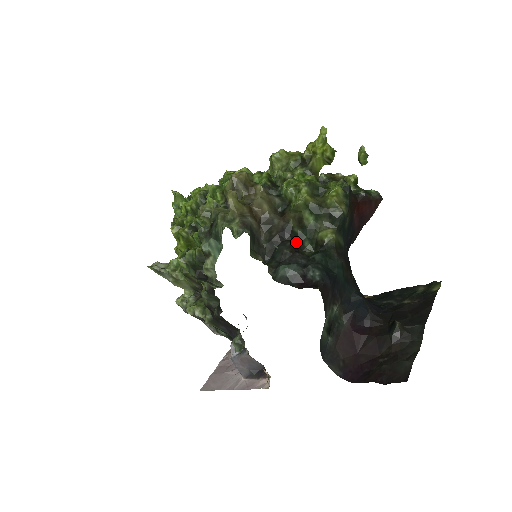
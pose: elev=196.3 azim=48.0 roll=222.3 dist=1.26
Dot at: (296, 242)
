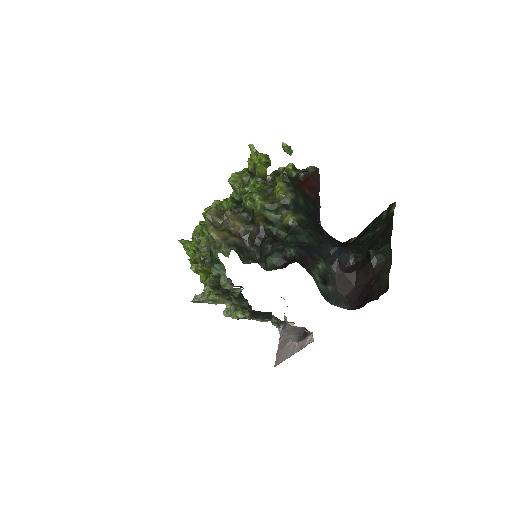
Dot at: (271, 235)
